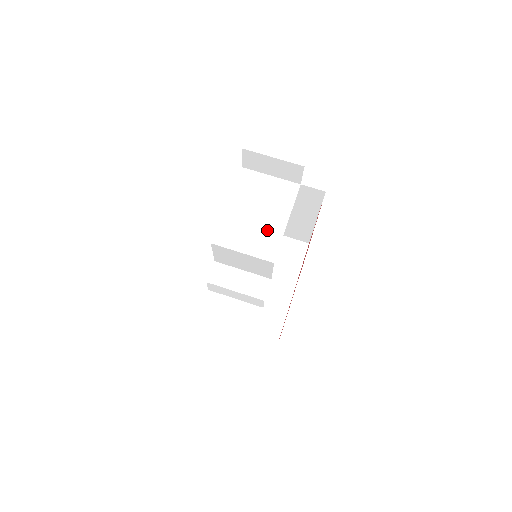
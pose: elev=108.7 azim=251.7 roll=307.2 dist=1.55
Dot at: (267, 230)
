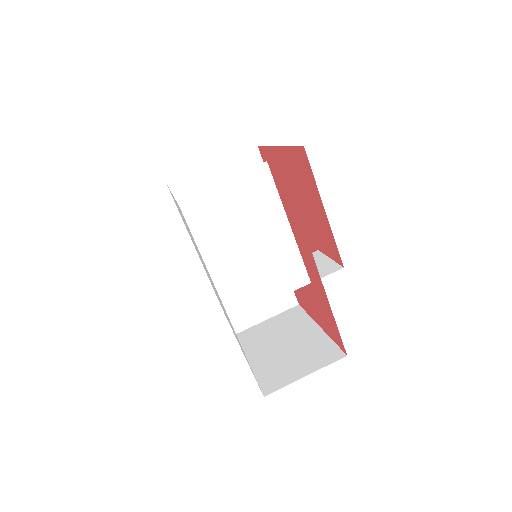
Dot at: (275, 254)
